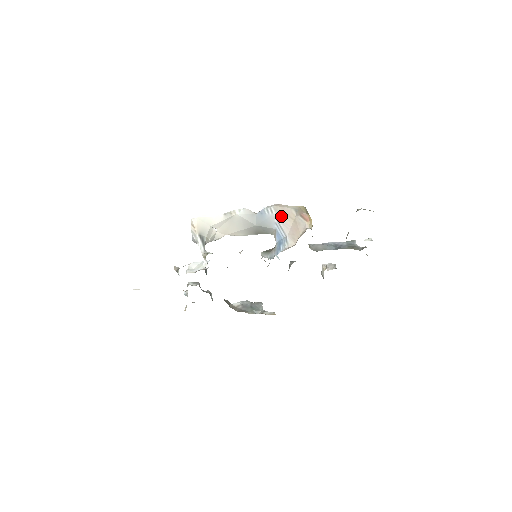
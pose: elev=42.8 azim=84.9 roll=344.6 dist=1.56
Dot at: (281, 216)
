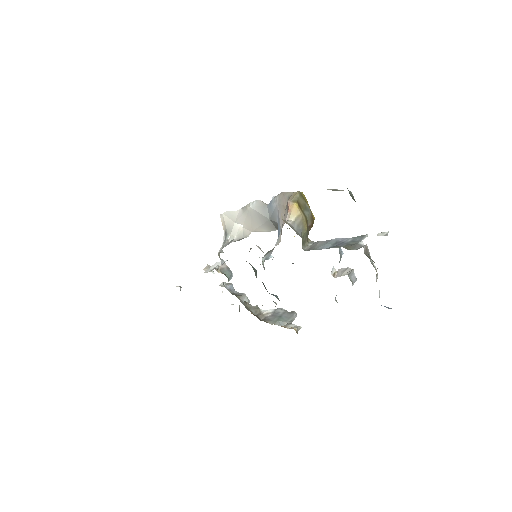
Dot at: (280, 206)
